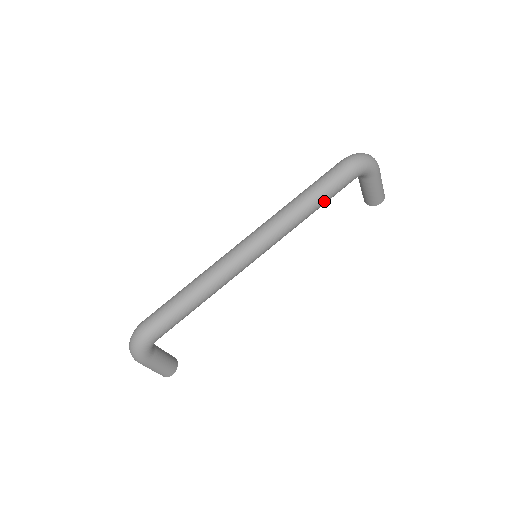
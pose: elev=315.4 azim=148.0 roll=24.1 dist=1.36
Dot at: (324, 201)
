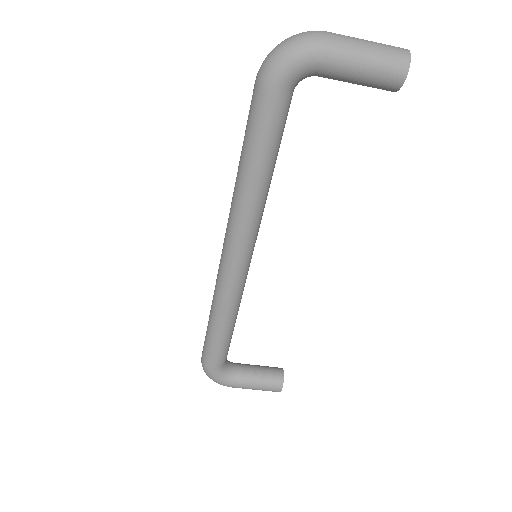
Dot at: (261, 158)
